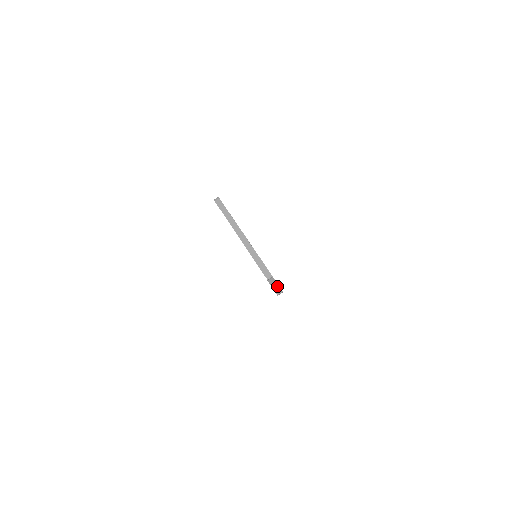
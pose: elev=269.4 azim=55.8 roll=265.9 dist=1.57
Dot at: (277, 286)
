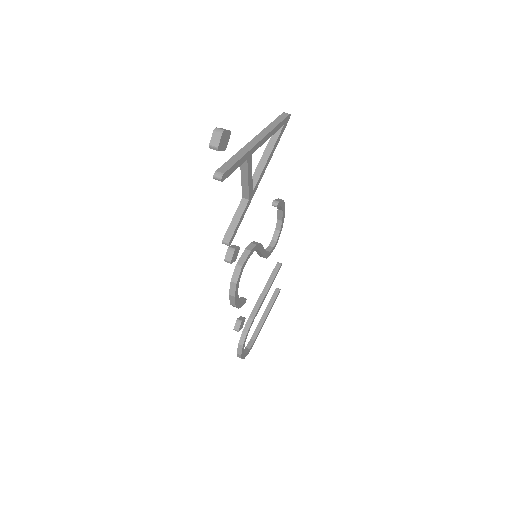
Dot at: (221, 131)
